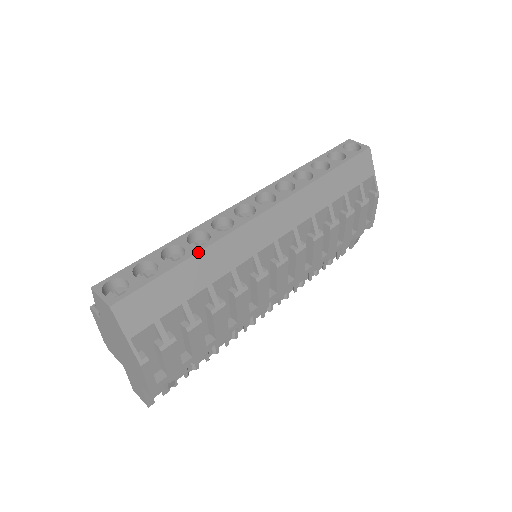
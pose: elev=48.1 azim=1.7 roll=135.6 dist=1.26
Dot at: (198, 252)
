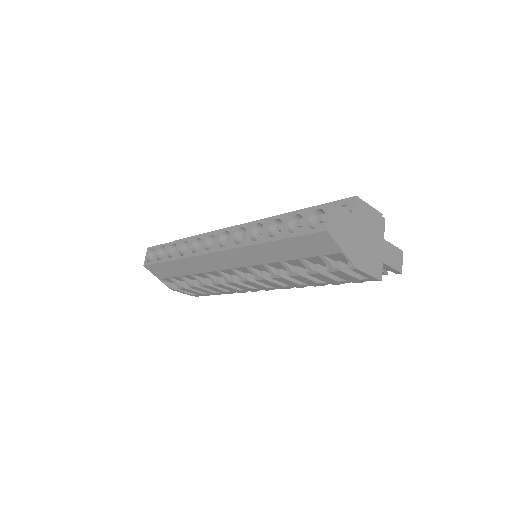
Dot at: (176, 259)
